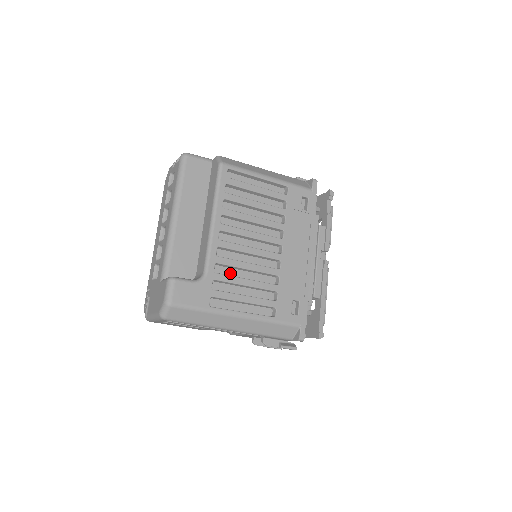
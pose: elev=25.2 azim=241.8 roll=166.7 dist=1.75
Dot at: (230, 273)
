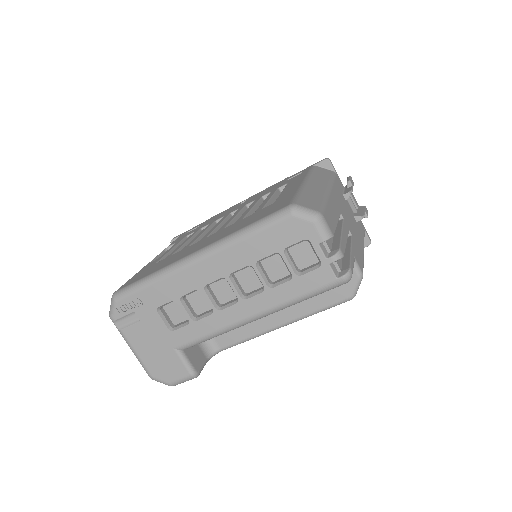
Dot at: occluded
